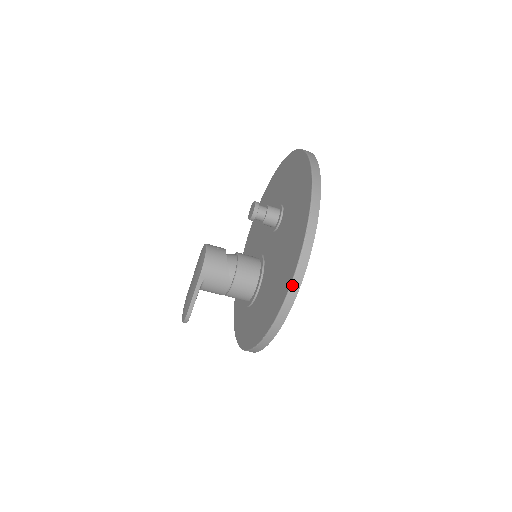
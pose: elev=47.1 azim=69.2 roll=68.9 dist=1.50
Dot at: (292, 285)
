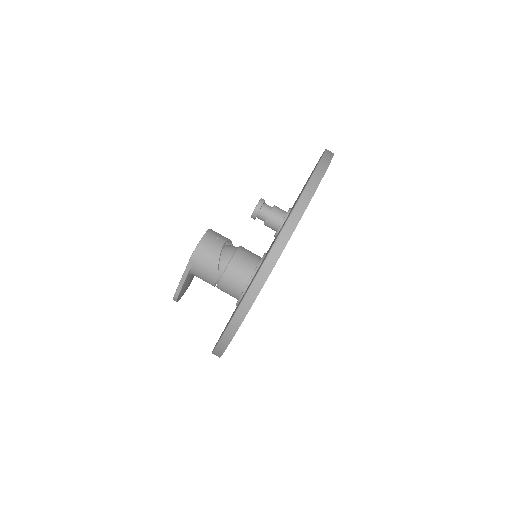
Dot at: (239, 309)
